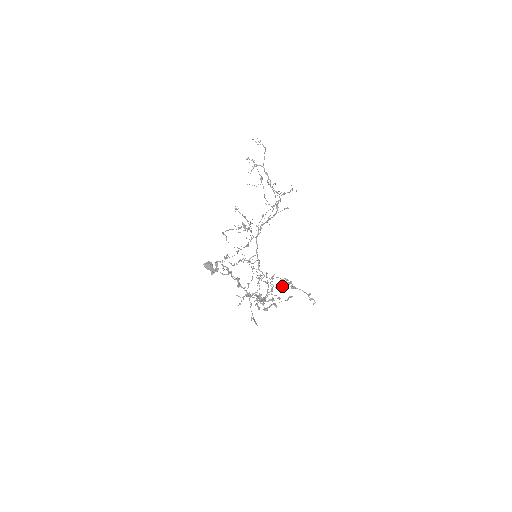
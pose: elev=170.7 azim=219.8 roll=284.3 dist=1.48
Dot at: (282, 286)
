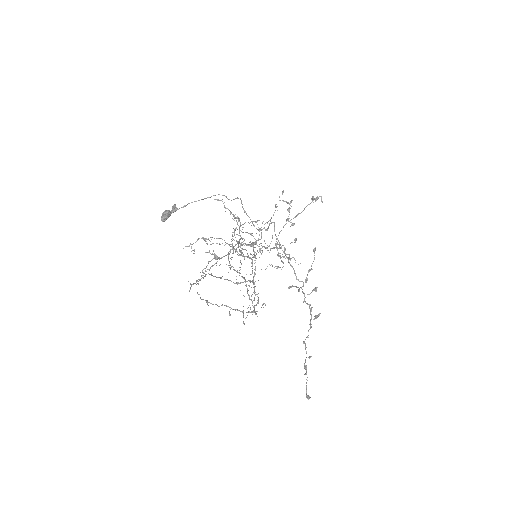
Dot at: occluded
